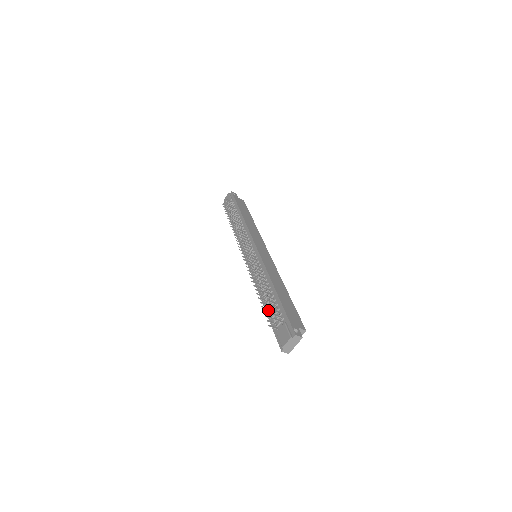
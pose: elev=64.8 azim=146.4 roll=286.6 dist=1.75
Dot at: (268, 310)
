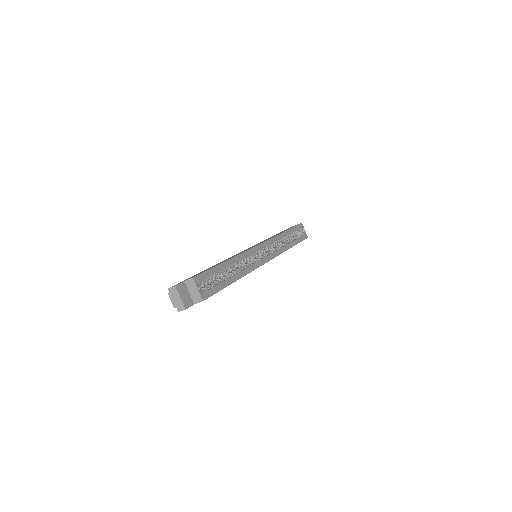
Dot at: occluded
